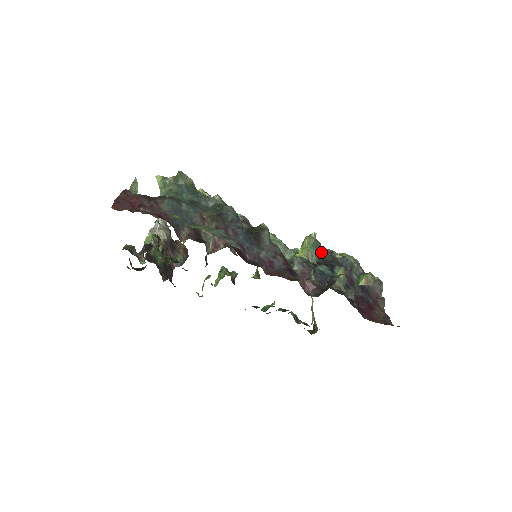
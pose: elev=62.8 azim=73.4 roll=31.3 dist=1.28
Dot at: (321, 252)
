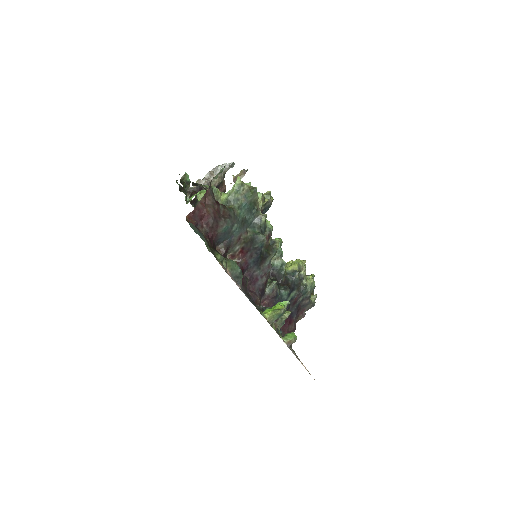
Dot at: (296, 275)
